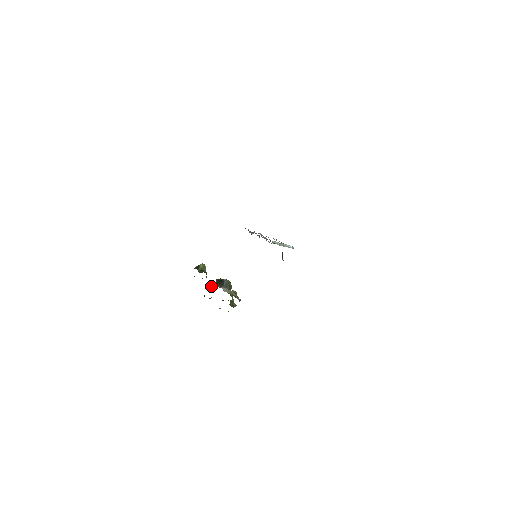
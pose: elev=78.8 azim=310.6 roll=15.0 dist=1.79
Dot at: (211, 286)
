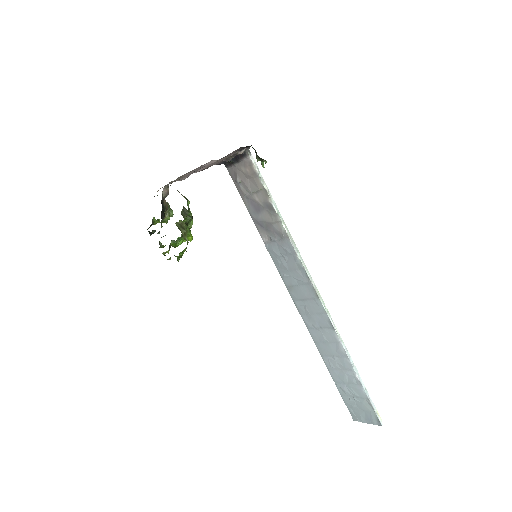
Dot at: occluded
